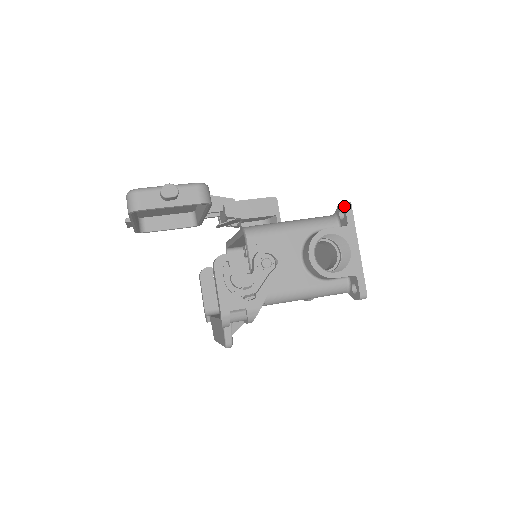
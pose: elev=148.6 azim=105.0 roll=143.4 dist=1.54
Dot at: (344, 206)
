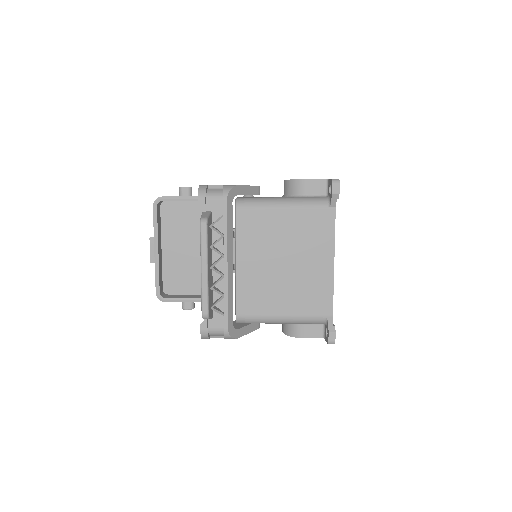
Dot at: occluded
